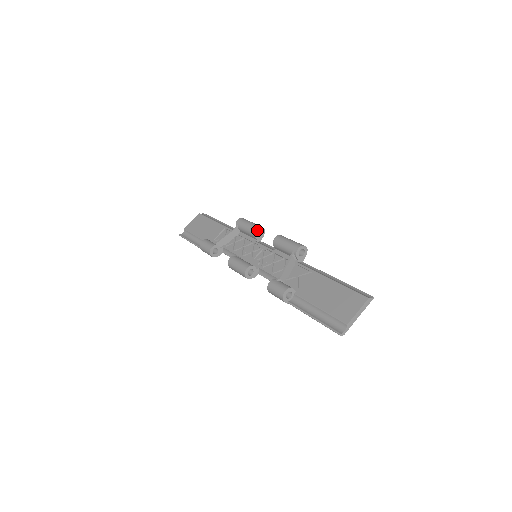
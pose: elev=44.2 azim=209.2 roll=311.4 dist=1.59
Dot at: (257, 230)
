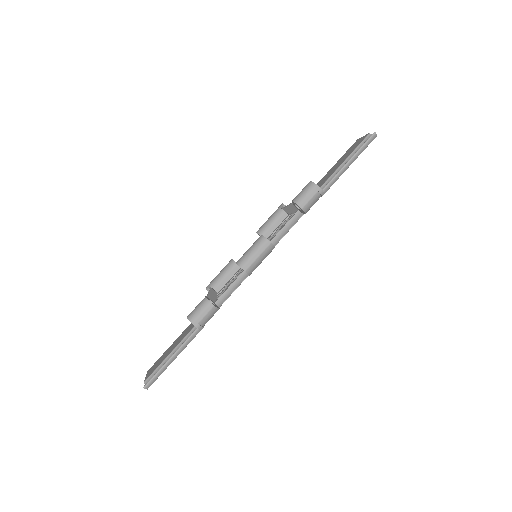
Dot at: (234, 261)
